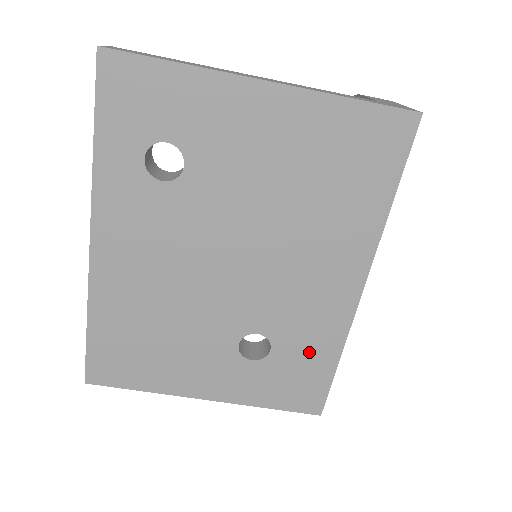
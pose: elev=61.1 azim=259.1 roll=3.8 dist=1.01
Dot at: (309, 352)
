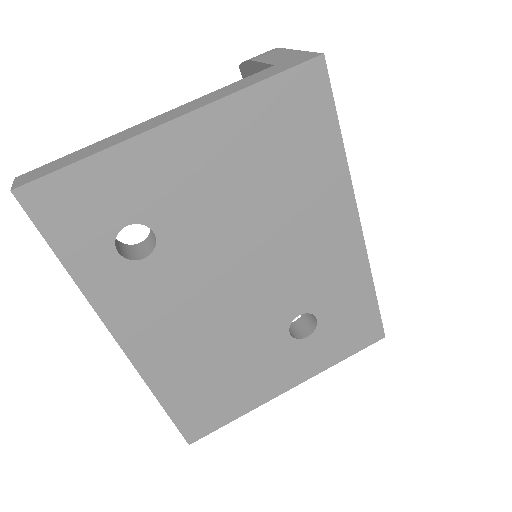
Dot at: (348, 300)
